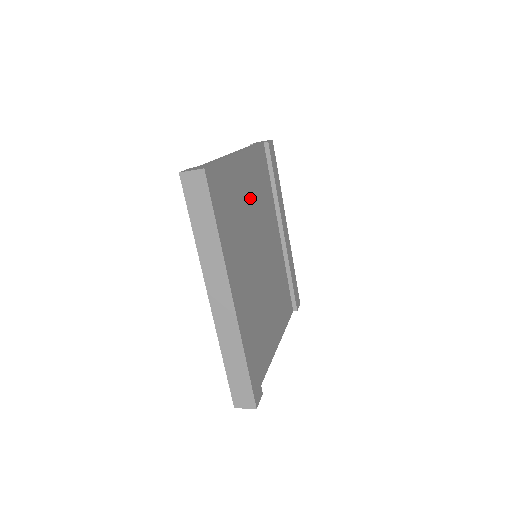
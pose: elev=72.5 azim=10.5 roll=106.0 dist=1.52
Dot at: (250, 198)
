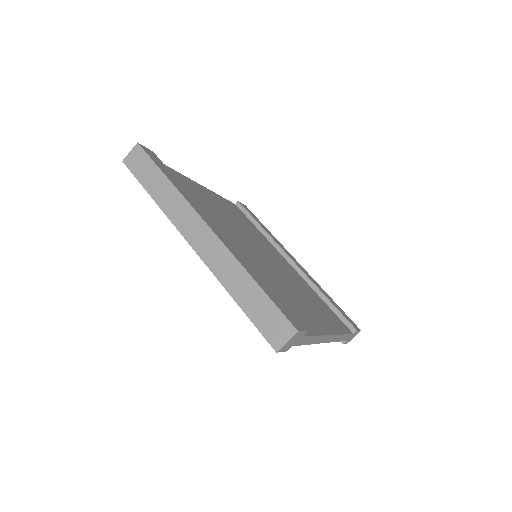
Dot at: (224, 212)
